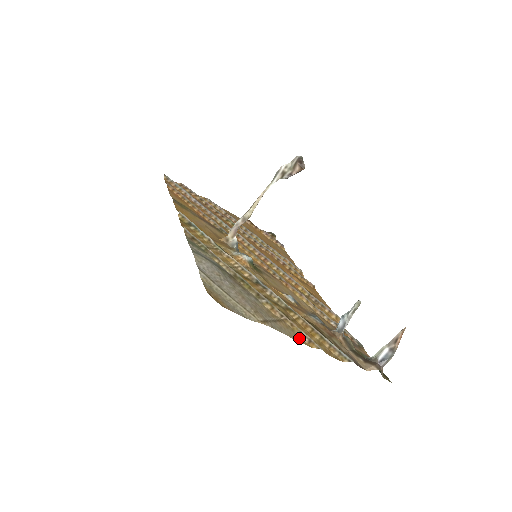
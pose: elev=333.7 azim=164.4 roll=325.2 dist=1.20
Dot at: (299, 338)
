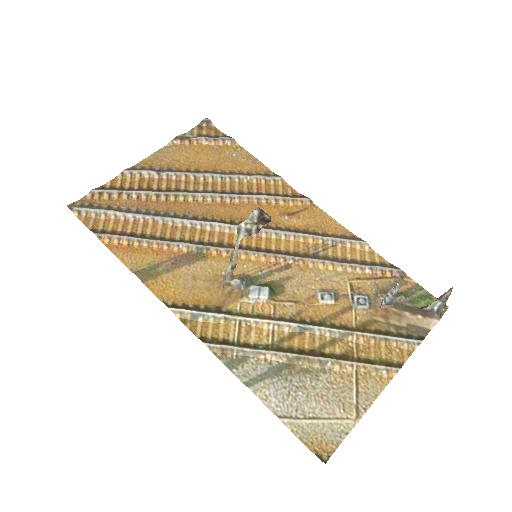
Dot at: (380, 380)
